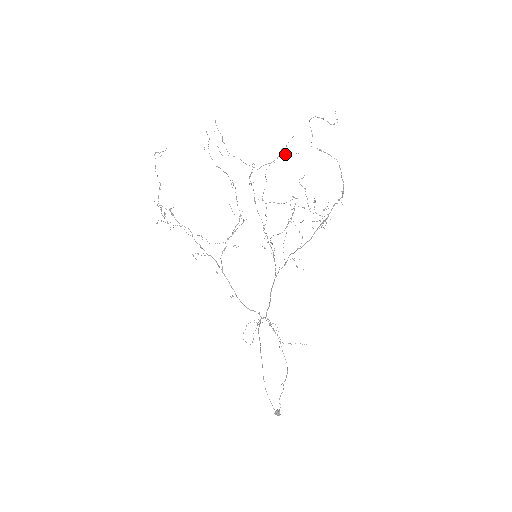
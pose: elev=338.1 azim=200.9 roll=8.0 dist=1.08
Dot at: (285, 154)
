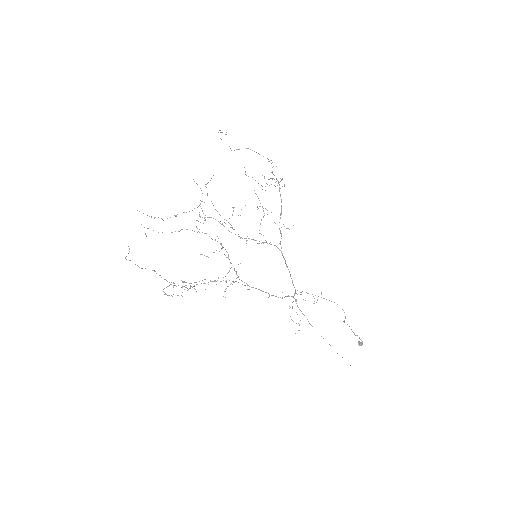
Dot at: occluded
